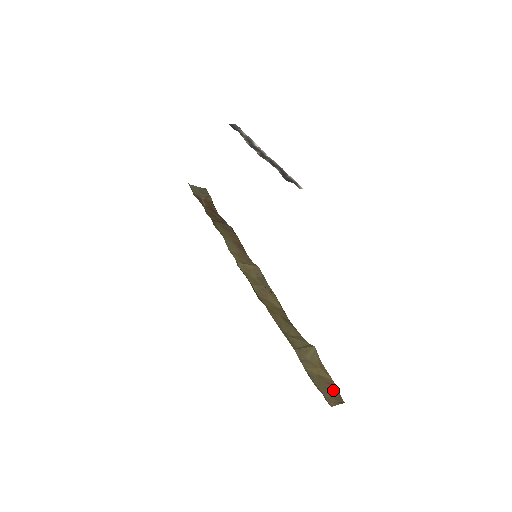
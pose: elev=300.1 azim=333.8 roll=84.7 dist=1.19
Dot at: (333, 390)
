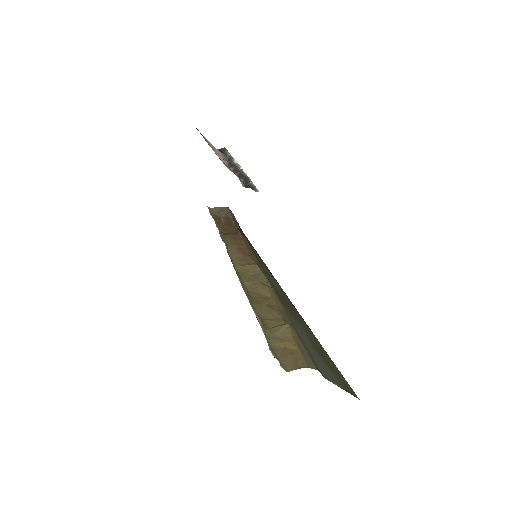
Dot at: (296, 358)
